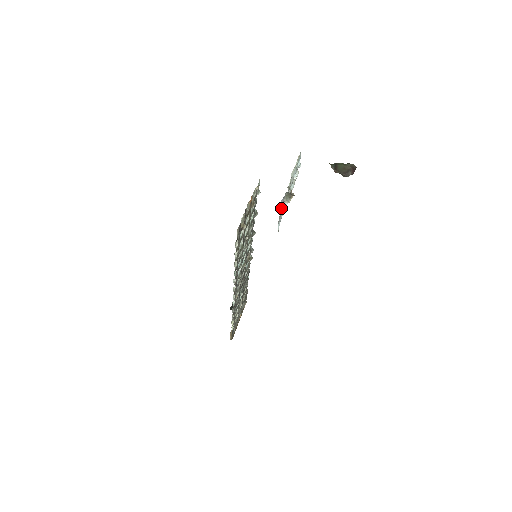
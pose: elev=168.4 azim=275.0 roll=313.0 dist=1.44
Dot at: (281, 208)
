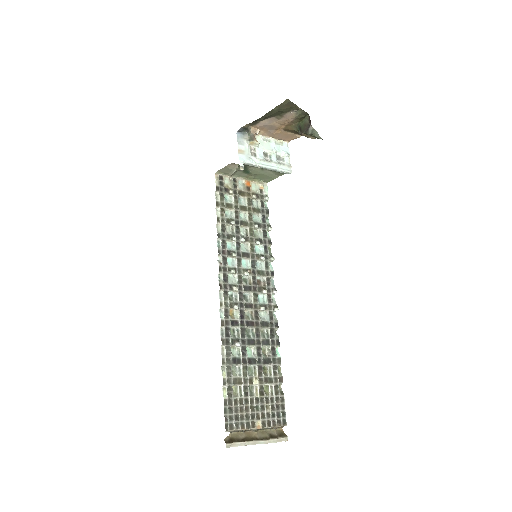
Dot at: (242, 143)
